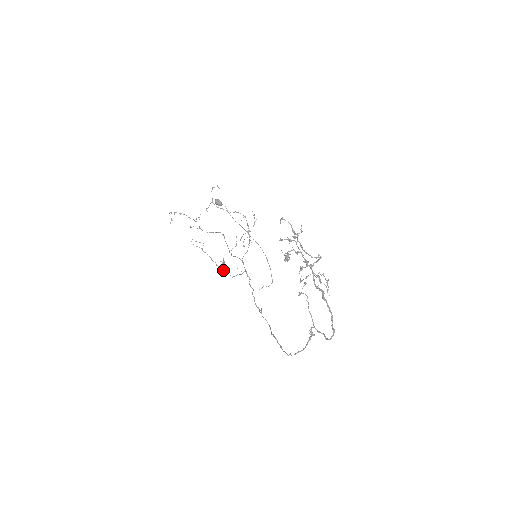
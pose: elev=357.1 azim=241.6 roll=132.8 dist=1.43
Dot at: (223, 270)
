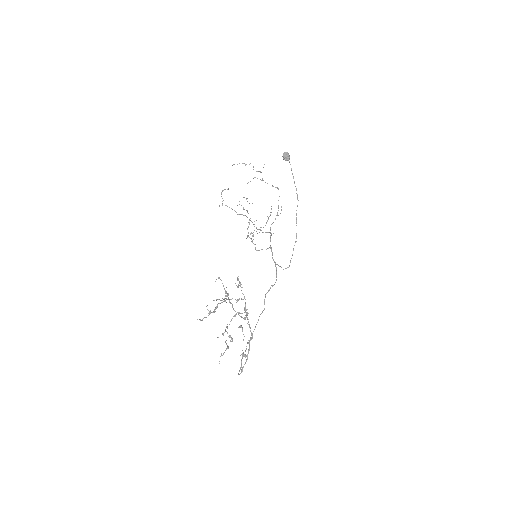
Dot at: (251, 241)
